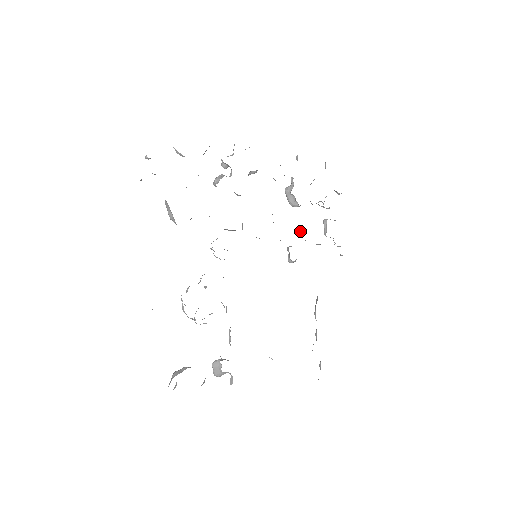
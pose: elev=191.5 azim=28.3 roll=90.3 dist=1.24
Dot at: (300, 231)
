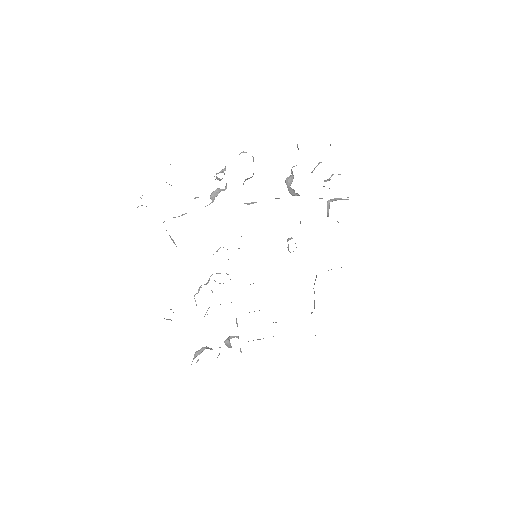
Dot at: (300, 222)
